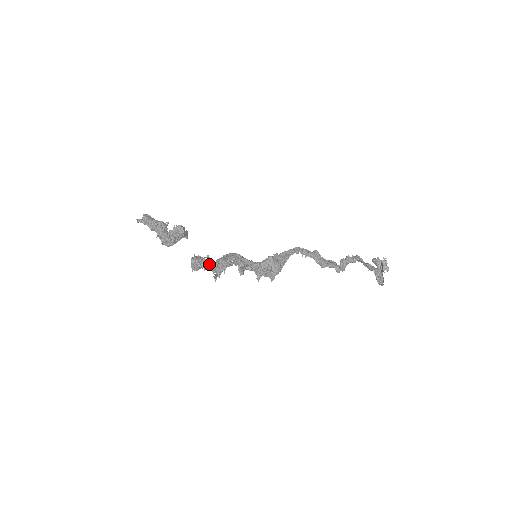
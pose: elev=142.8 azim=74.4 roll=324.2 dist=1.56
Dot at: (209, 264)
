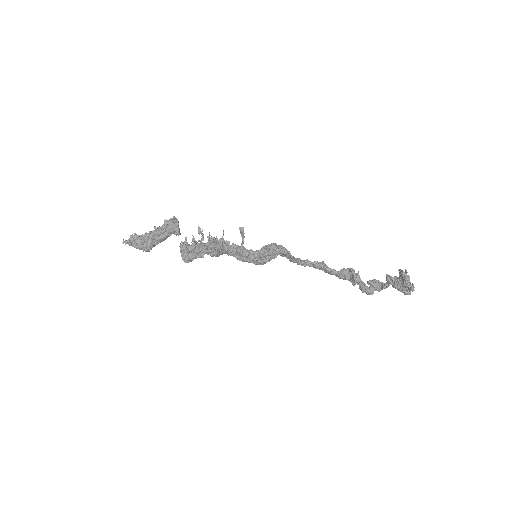
Dot at: (202, 242)
